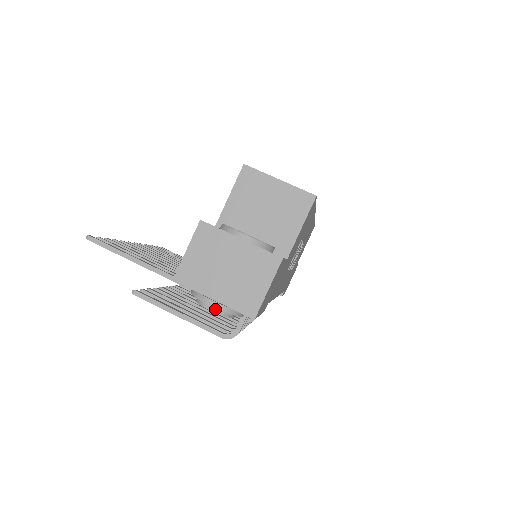
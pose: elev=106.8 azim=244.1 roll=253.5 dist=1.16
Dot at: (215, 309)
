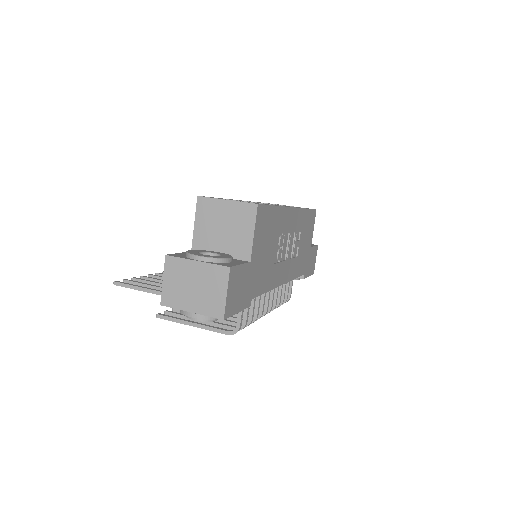
Dot at: (197, 318)
